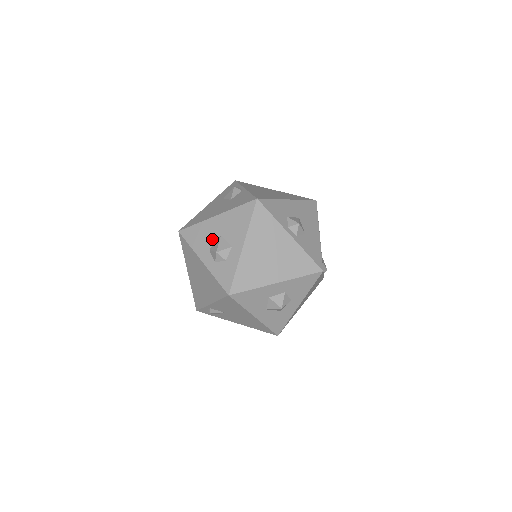
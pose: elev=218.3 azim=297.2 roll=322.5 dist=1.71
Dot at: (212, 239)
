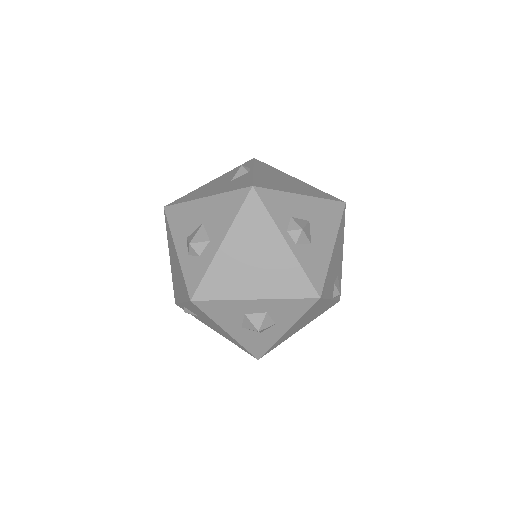
Dot at: (193, 225)
